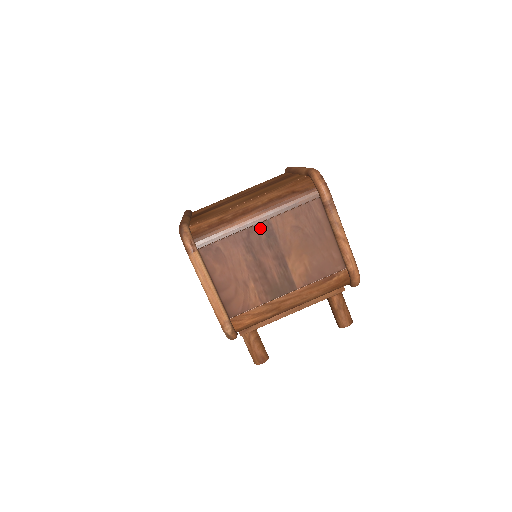
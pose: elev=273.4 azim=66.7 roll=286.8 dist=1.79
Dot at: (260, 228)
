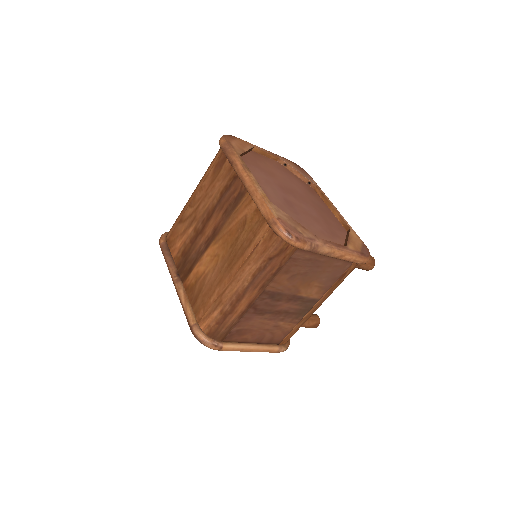
Dot at: (261, 299)
